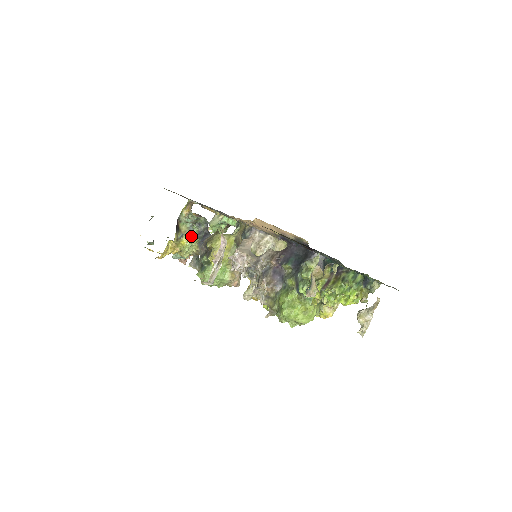
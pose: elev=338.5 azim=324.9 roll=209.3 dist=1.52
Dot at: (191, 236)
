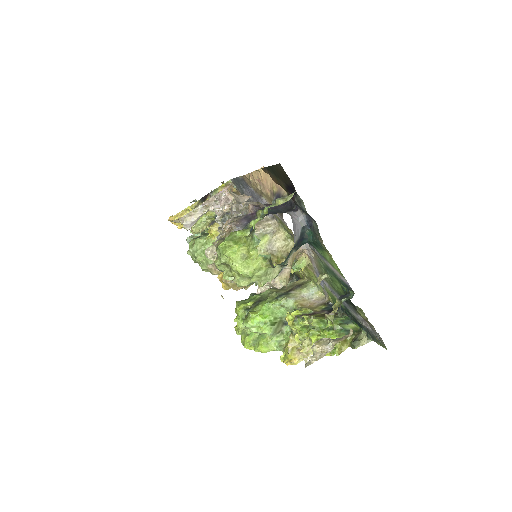
Dot at: (211, 213)
